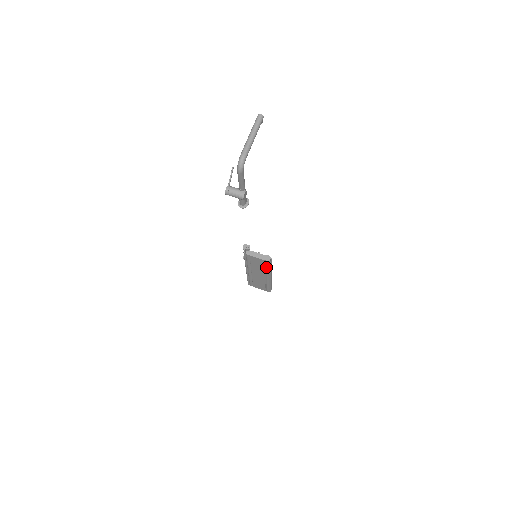
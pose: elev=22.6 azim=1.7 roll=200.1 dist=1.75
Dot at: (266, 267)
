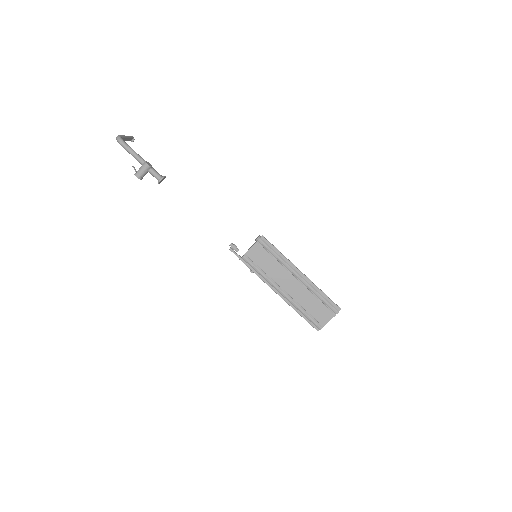
Dot at: (273, 254)
